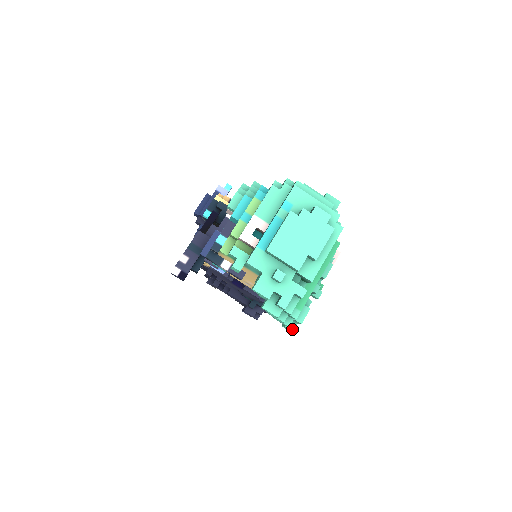
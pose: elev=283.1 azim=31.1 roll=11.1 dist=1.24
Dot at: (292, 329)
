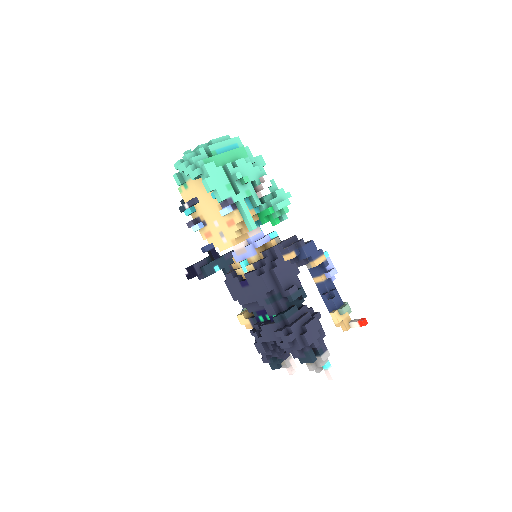
Dot at: (205, 179)
